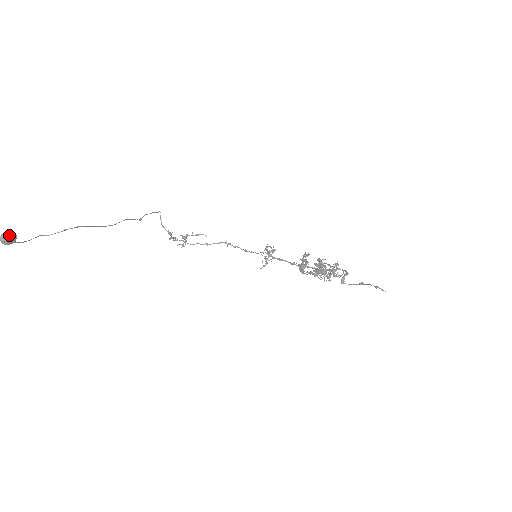
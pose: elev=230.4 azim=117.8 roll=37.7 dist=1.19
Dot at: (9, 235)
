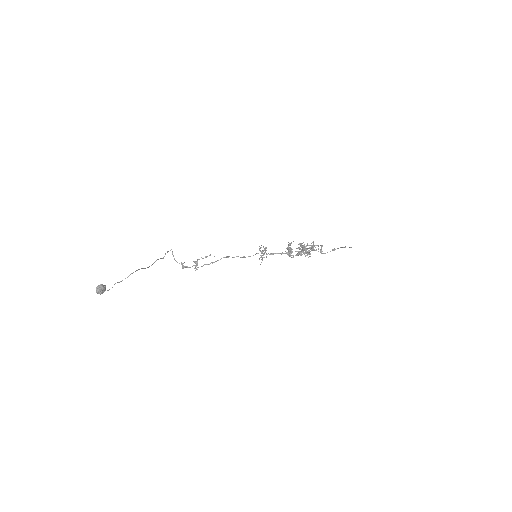
Dot at: (102, 286)
